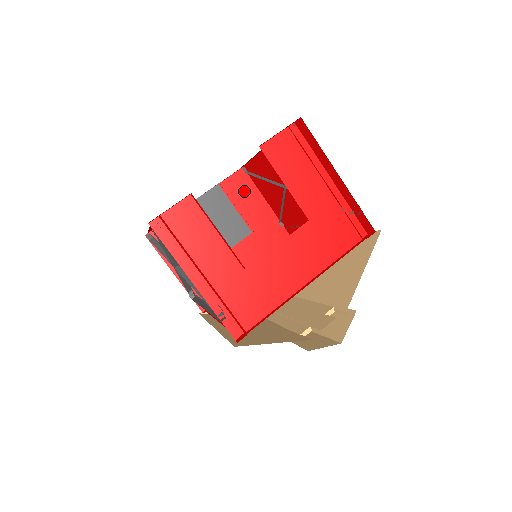
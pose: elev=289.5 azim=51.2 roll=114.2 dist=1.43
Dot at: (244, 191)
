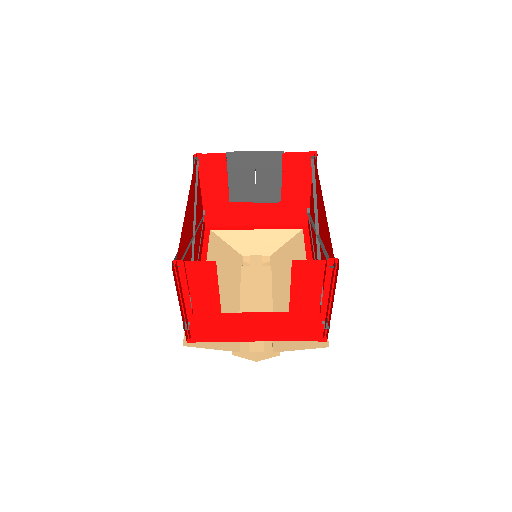
Dot at: (299, 170)
